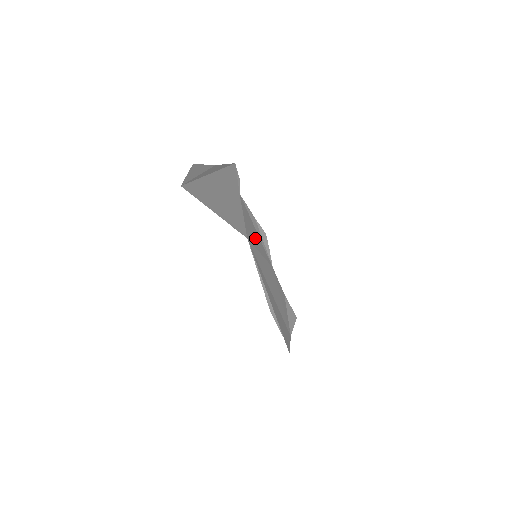
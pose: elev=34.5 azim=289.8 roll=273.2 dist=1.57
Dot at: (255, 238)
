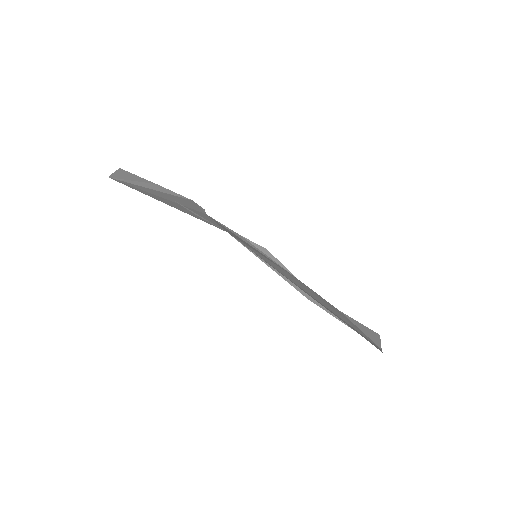
Dot at: occluded
